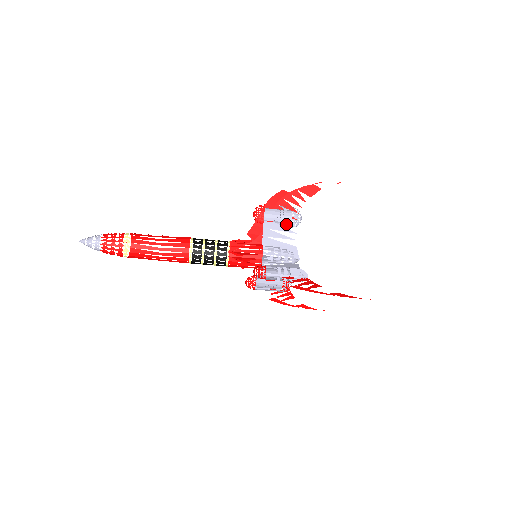
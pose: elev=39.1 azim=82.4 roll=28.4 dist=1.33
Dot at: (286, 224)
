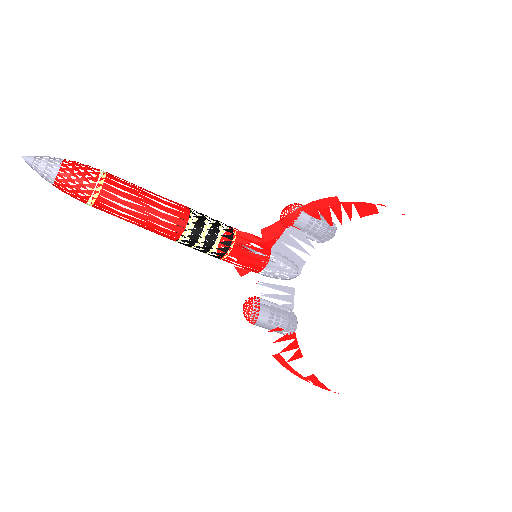
Dot at: (312, 235)
